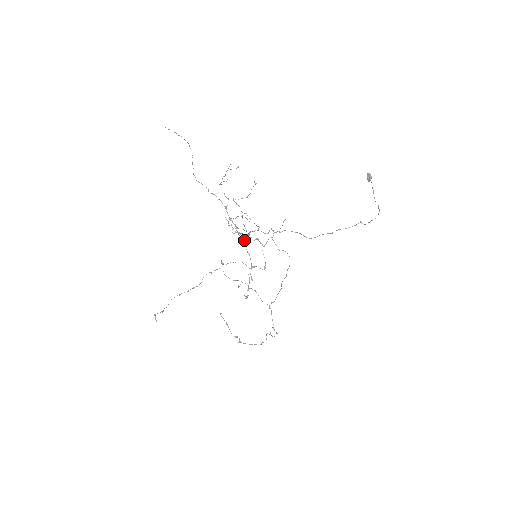
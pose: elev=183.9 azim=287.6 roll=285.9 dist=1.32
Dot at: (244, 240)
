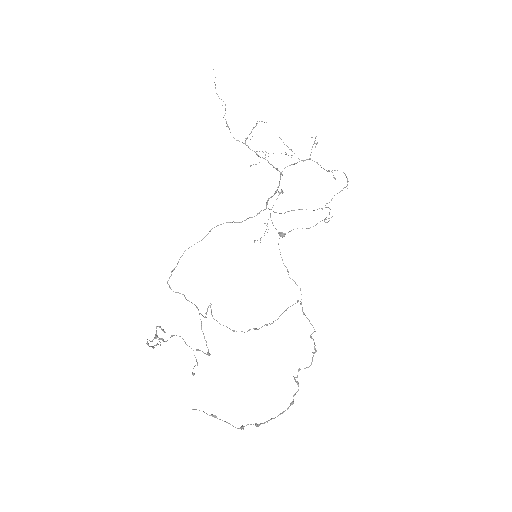
Dot at: (315, 146)
